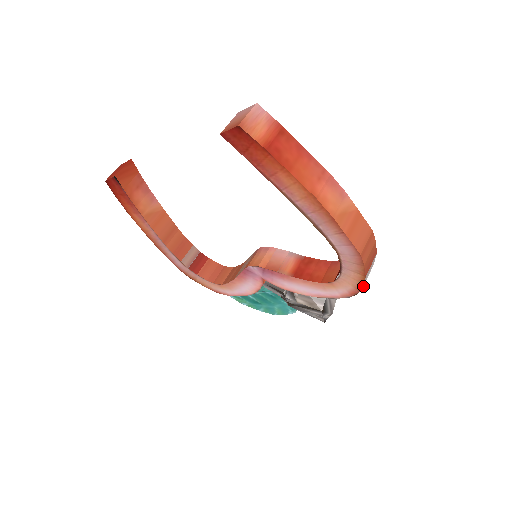
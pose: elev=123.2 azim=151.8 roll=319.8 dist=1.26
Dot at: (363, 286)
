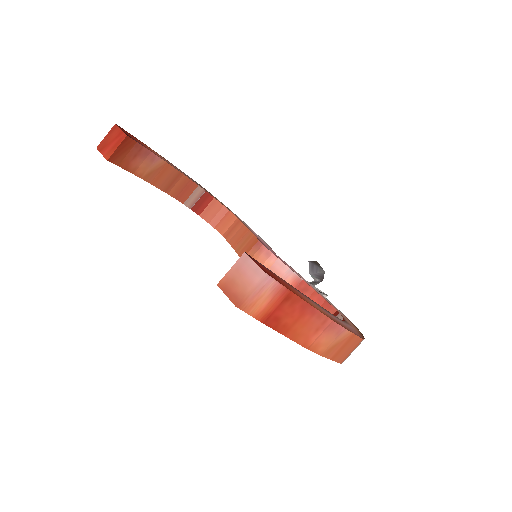
Dot at: occluded
